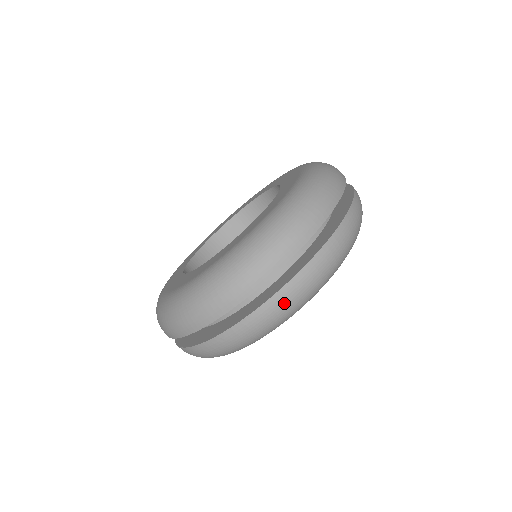
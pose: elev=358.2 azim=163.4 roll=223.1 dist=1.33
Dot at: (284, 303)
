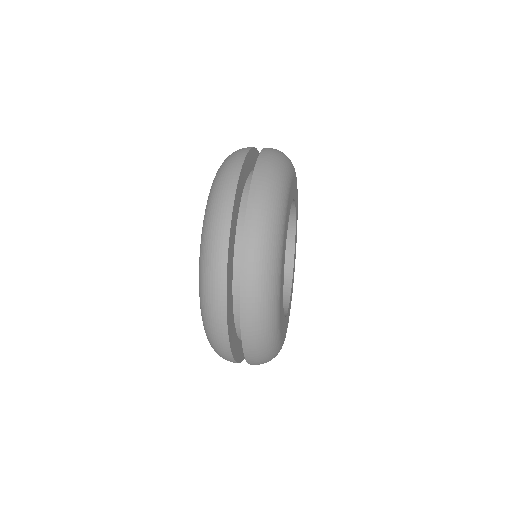
Dot at: (253, 327)
